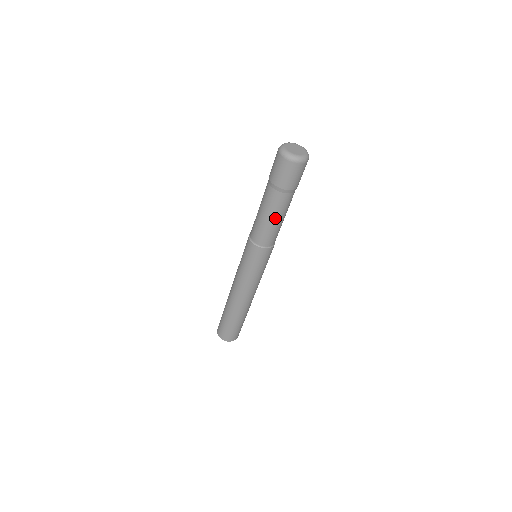
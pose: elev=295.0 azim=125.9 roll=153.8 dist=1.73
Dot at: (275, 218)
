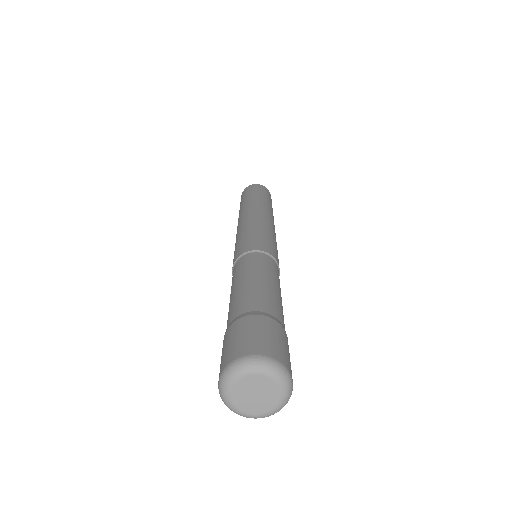
Dot at: occluded
